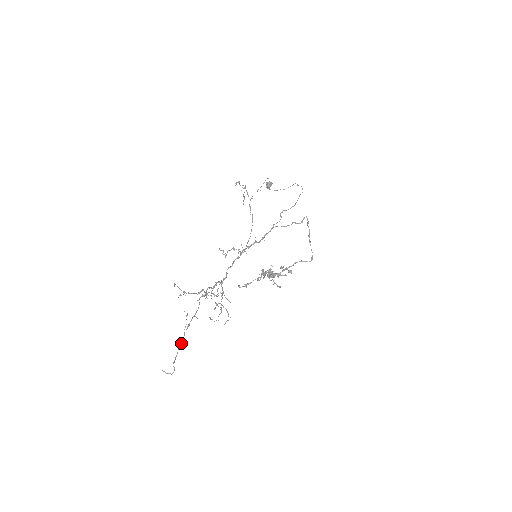
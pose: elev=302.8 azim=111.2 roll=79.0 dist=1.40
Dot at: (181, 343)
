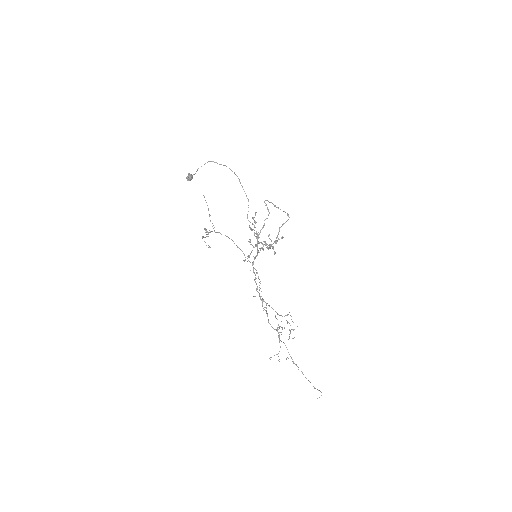
Dot at: occluded
